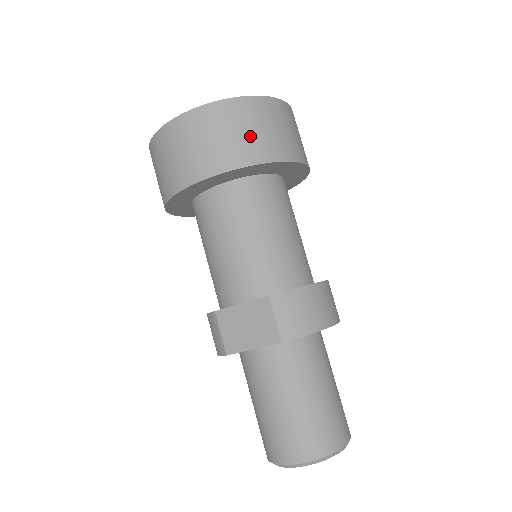
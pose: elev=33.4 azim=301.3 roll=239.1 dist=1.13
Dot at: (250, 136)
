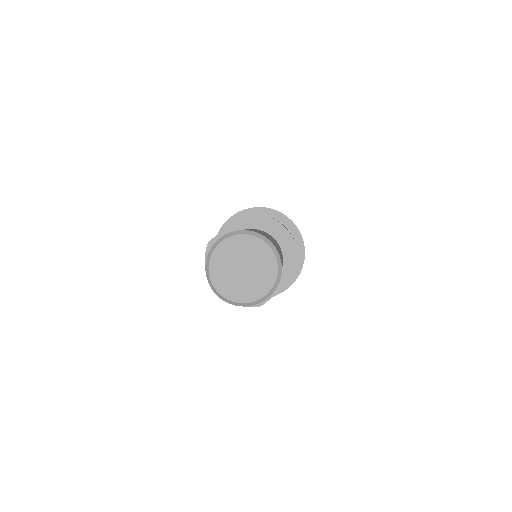
Dot at: occluded
